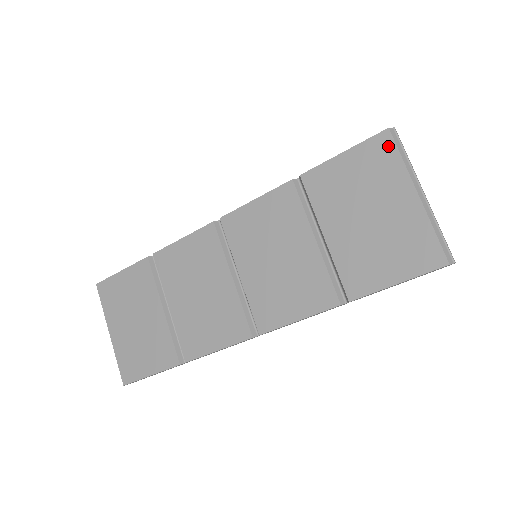
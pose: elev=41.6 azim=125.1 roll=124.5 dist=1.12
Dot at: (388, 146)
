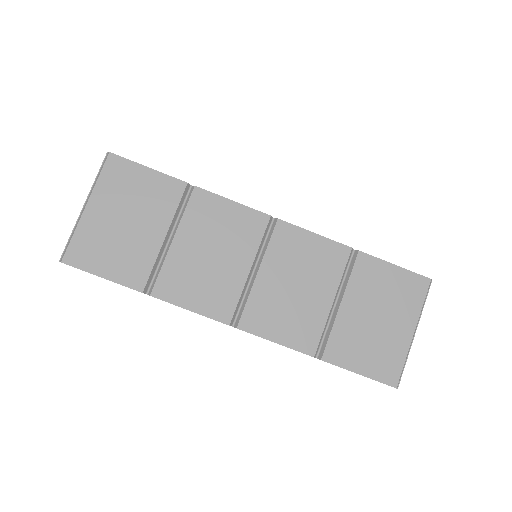
Dot at: (422, 289)
